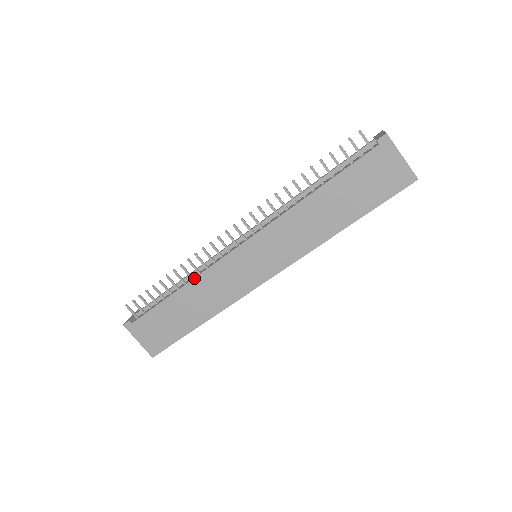
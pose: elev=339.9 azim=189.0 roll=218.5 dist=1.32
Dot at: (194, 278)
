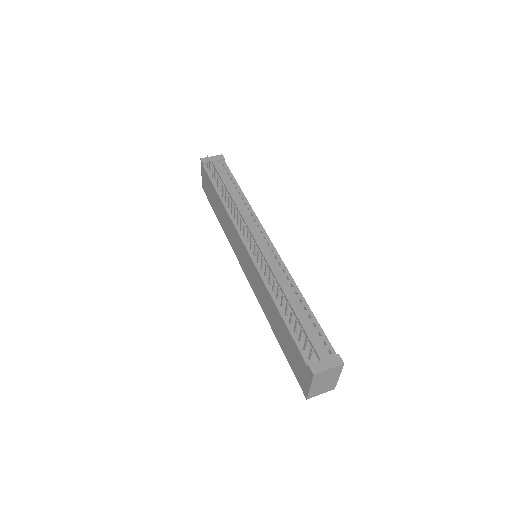
Dot at: (226, 210)
